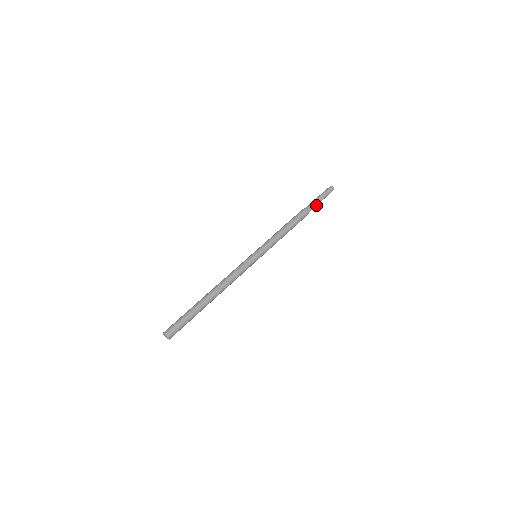
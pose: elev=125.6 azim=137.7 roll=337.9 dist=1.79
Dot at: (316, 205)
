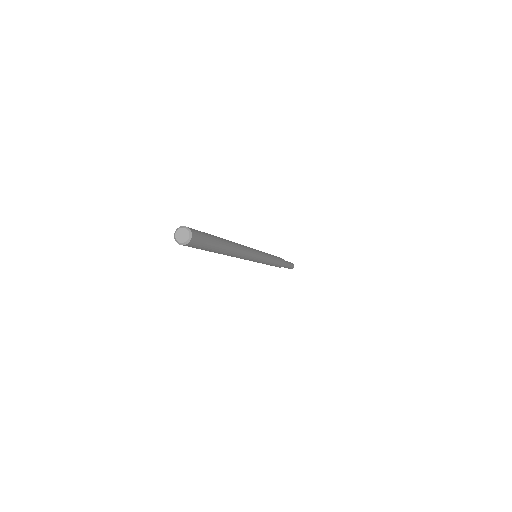
Dot at: (286, 266)
